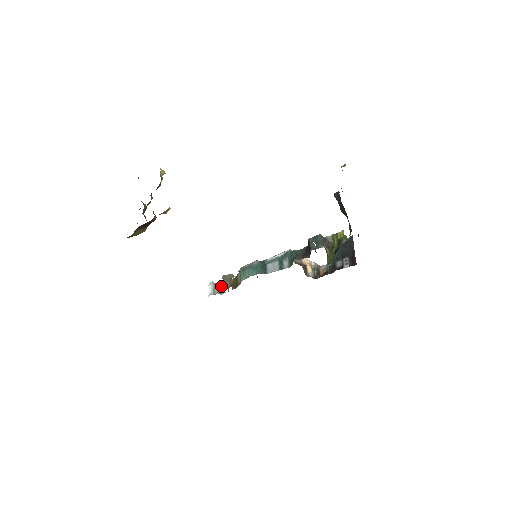
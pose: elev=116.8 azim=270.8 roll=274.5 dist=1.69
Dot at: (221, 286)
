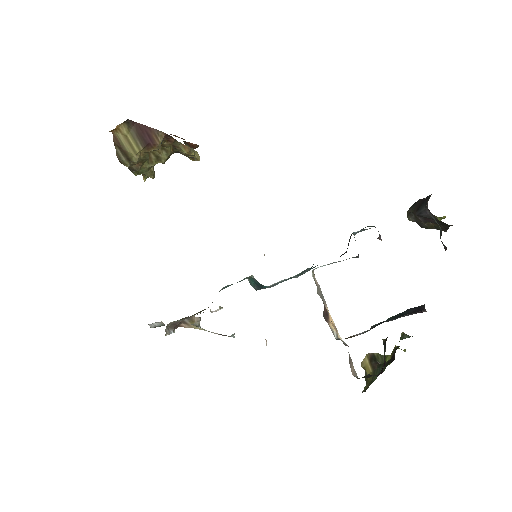
Dot at: occluded
